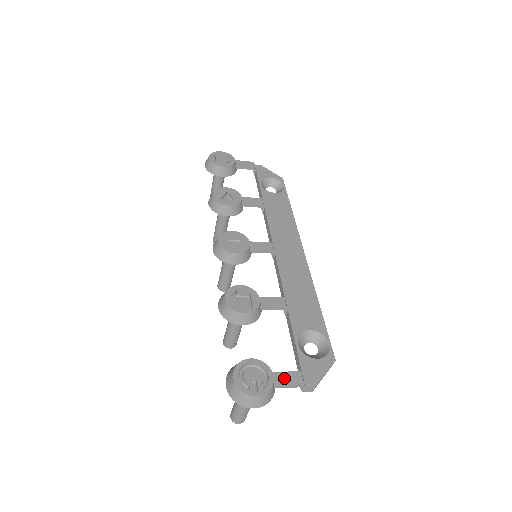
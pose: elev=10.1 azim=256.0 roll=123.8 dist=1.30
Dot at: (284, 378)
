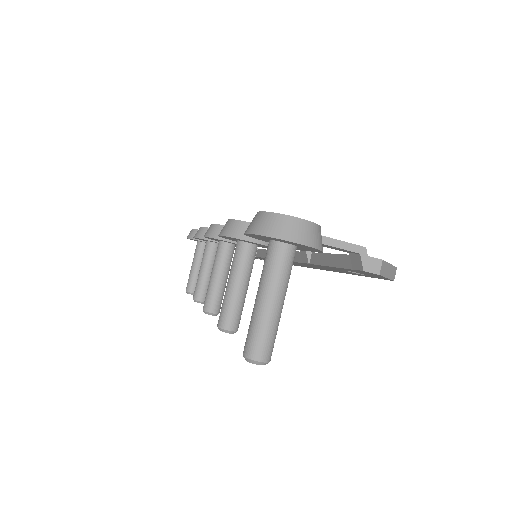
Dot at: (333, 239)
